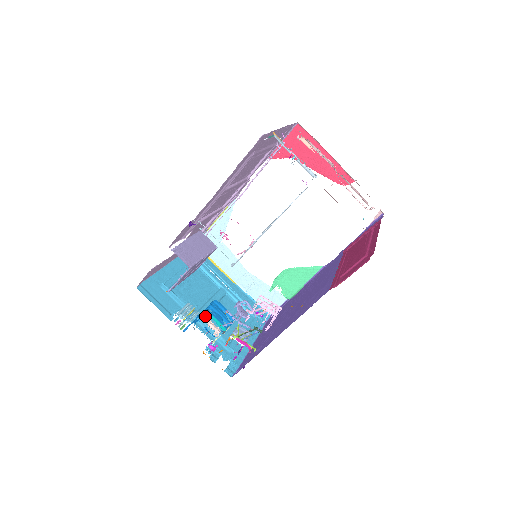
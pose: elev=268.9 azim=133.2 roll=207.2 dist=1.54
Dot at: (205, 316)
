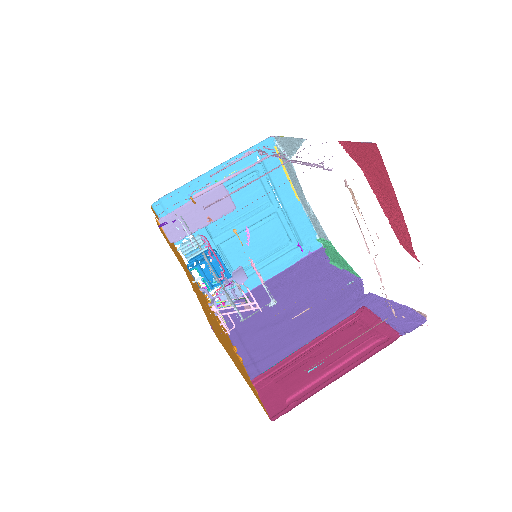
Dot at: occluded
